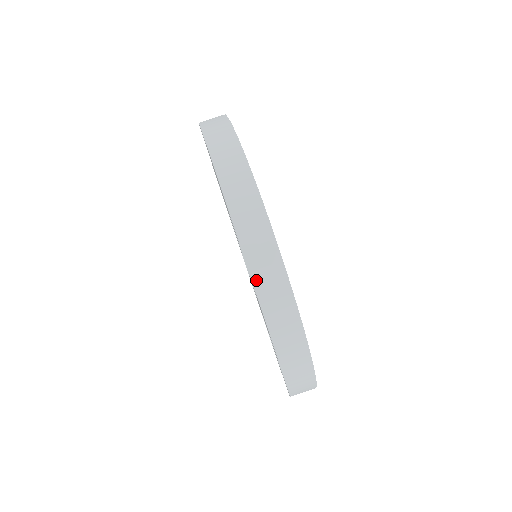
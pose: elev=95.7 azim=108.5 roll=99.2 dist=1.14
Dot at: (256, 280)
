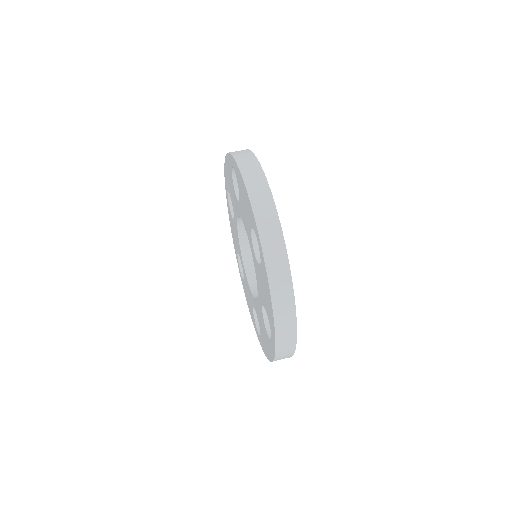
Dot at: (234, 155)
